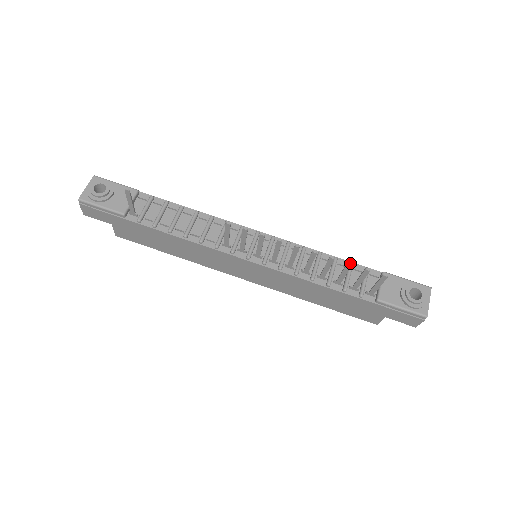
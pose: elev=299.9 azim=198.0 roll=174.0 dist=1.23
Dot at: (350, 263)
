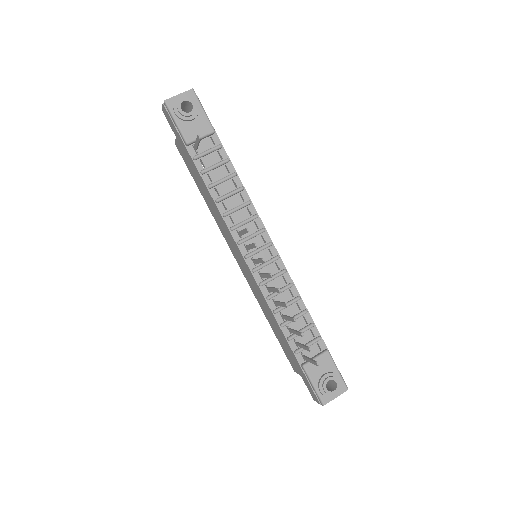
Dot at: occluded
